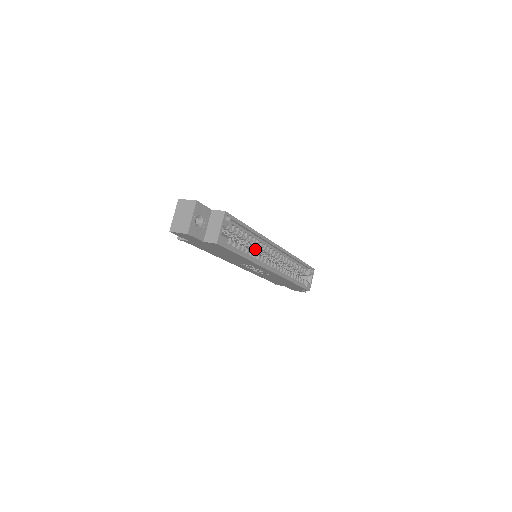
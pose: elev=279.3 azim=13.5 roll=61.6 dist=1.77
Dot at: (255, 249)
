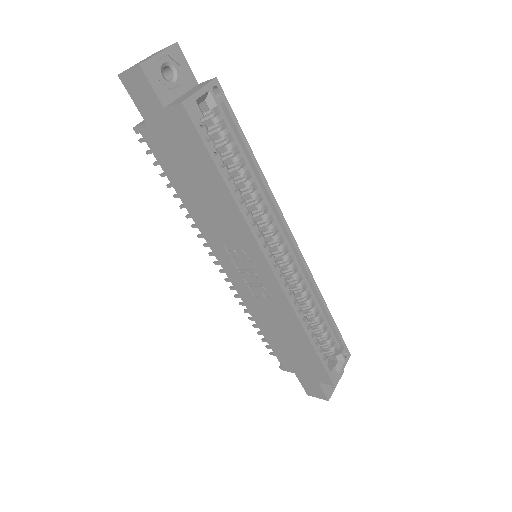
Dot at: occluded
